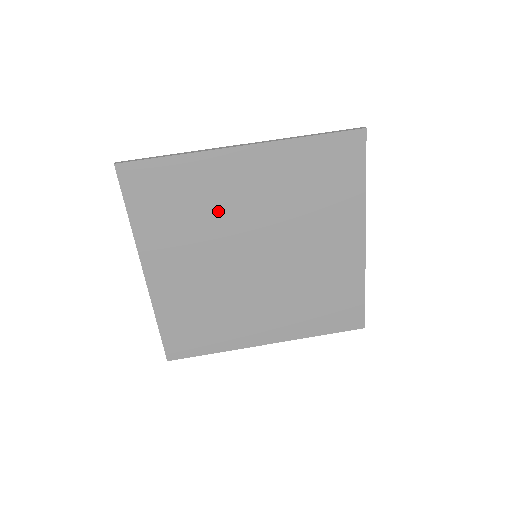
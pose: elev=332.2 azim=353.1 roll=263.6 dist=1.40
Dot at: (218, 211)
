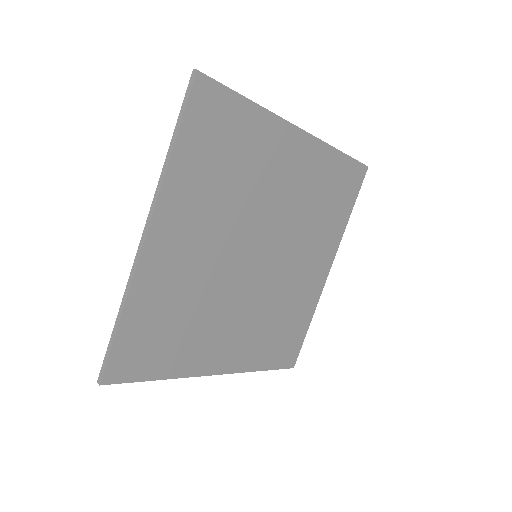
Dot at: (254, 187)
